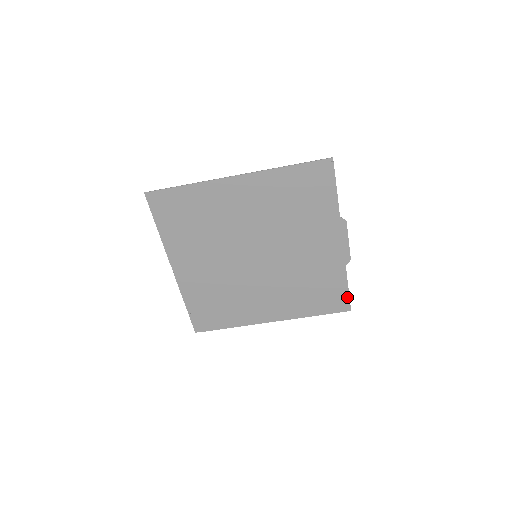
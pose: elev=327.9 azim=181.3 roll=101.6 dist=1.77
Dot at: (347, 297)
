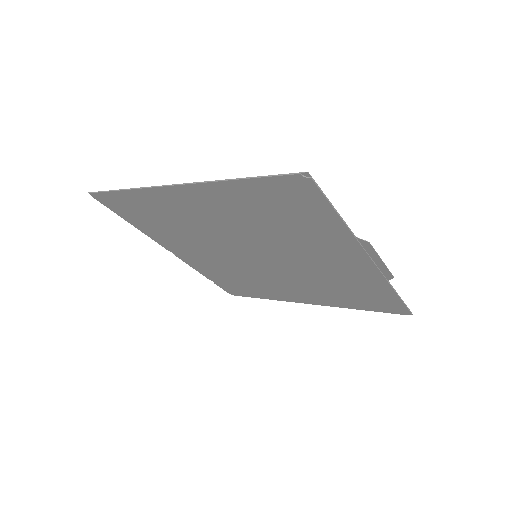
Dot at: (402, 305)
